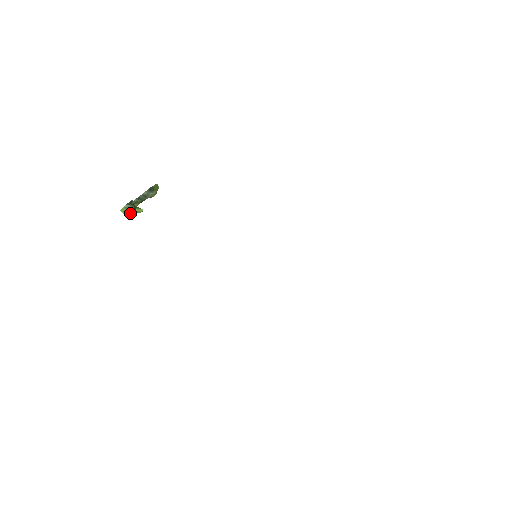
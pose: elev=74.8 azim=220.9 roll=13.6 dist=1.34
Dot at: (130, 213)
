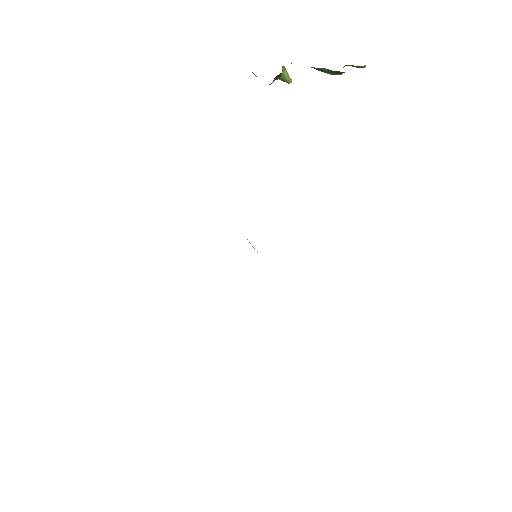
Dot at: occluded
